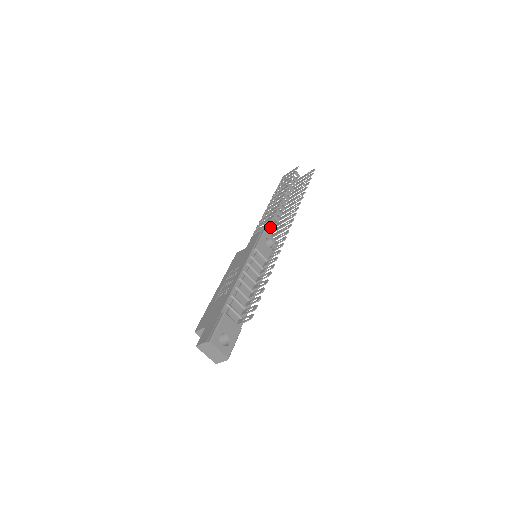
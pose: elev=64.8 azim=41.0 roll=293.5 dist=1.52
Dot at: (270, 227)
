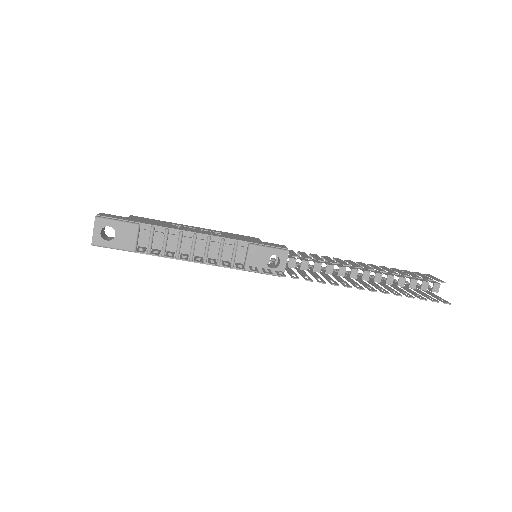
Dot at: (307, 262)
